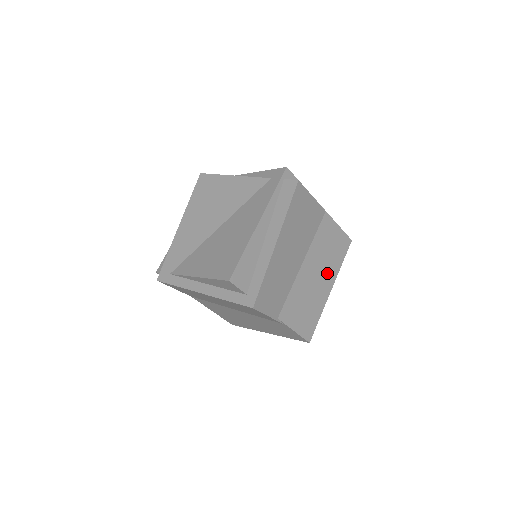
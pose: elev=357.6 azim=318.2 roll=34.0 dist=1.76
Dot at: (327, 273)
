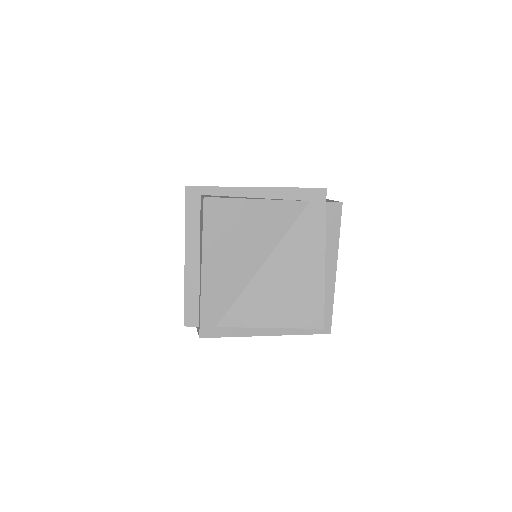
Dot at: occluded
